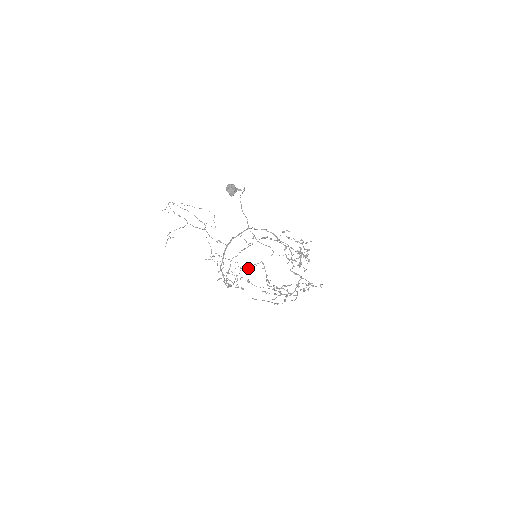
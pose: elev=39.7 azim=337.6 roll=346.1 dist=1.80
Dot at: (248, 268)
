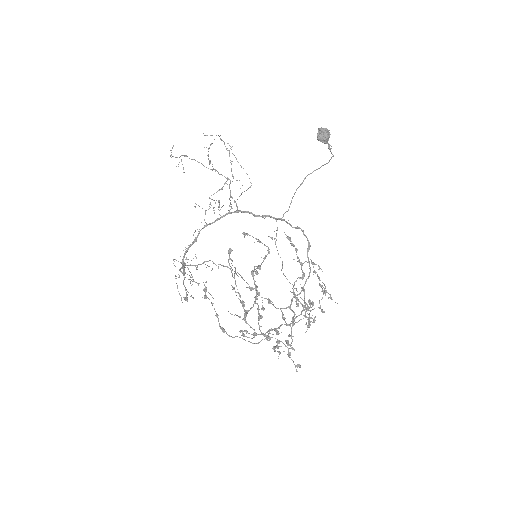
Dot at: (248, 234)
